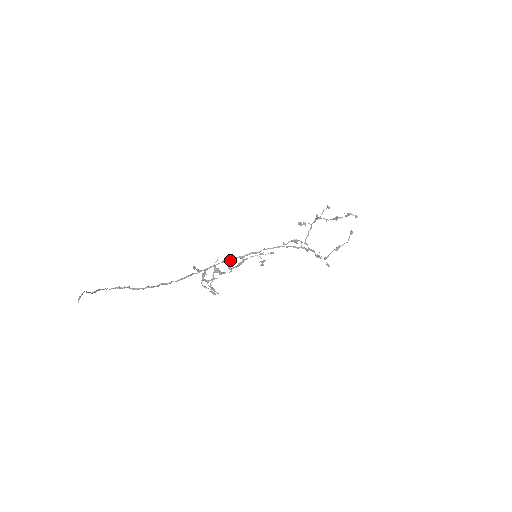
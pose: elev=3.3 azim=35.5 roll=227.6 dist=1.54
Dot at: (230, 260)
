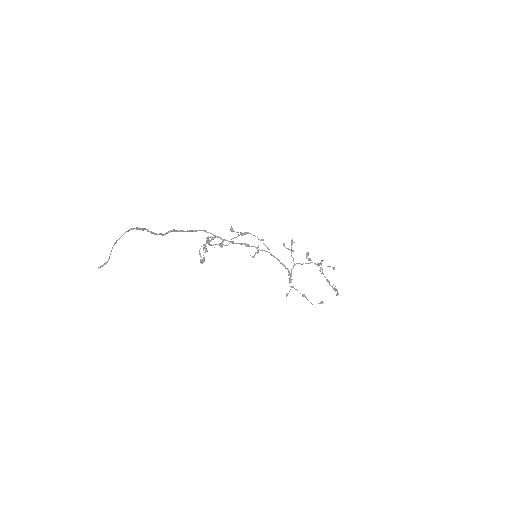
Dot at: (237, 243)
